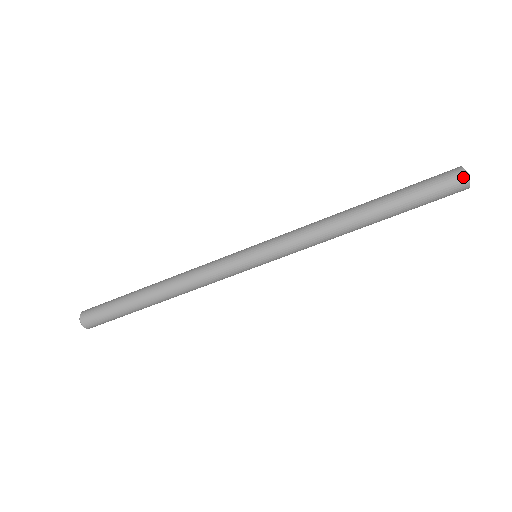
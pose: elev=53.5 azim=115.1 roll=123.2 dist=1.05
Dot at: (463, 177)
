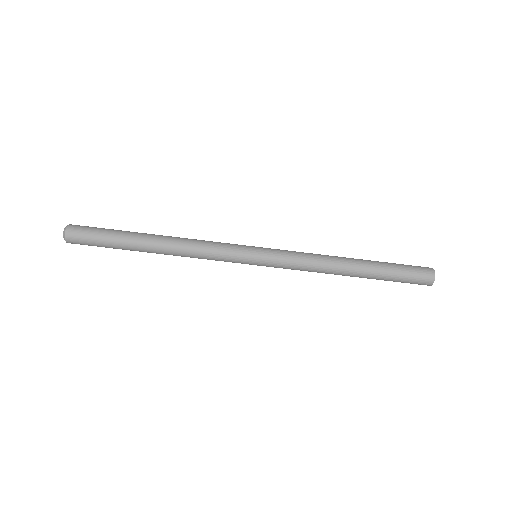
Dot at: (432, 278)
